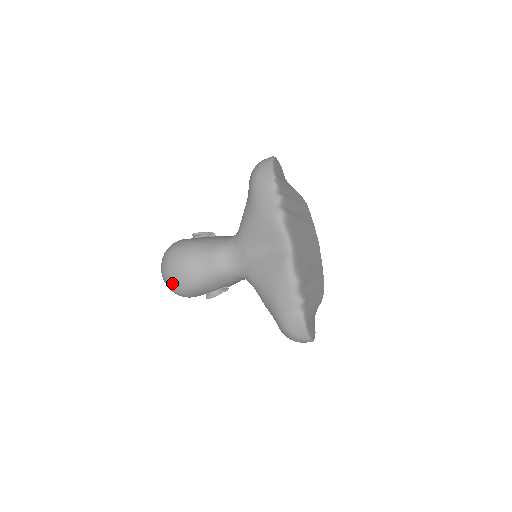
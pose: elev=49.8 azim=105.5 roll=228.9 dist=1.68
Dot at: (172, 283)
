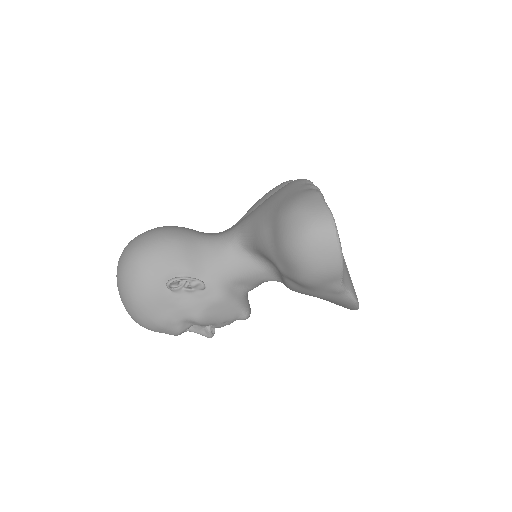
Dot at: (132, 243)
